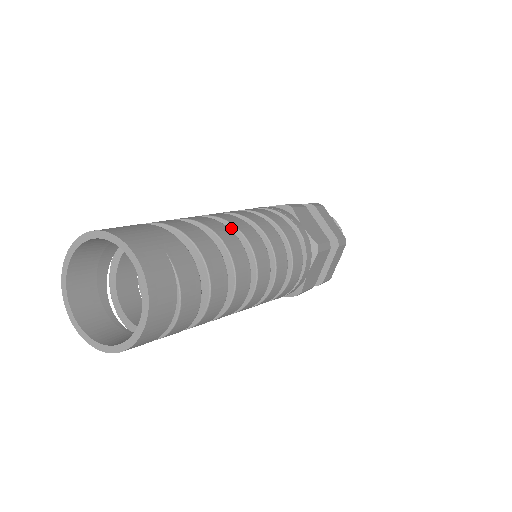
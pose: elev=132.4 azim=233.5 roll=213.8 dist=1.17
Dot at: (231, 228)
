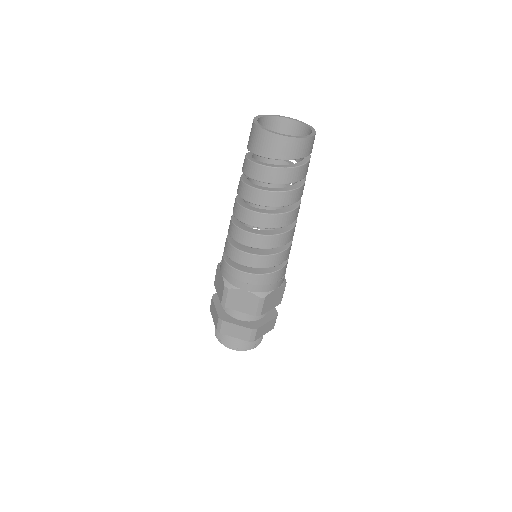
Dot at: occluded
